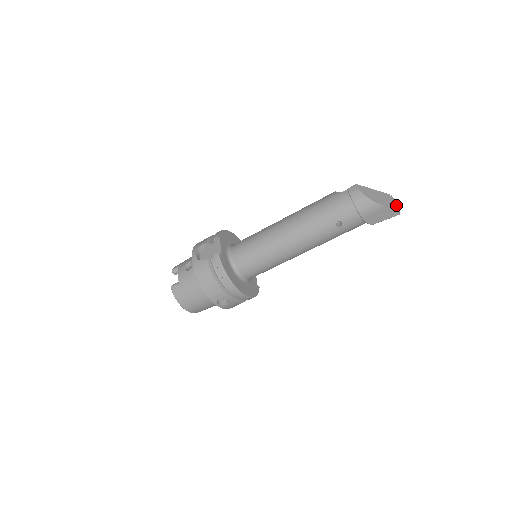
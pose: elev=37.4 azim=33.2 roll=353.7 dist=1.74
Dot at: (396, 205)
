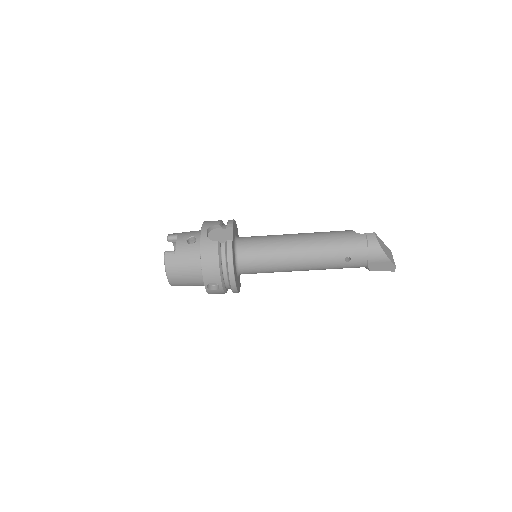
Dot at: occluded
